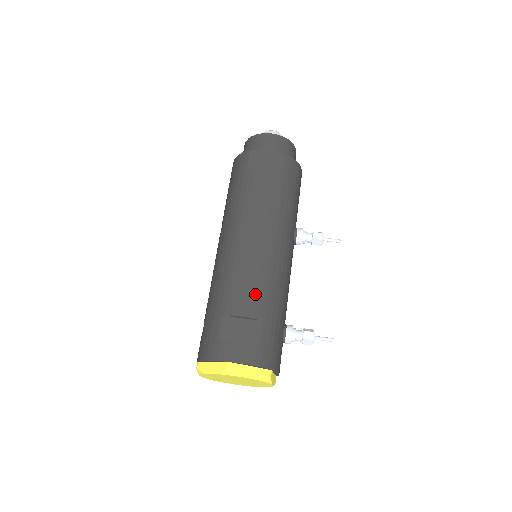
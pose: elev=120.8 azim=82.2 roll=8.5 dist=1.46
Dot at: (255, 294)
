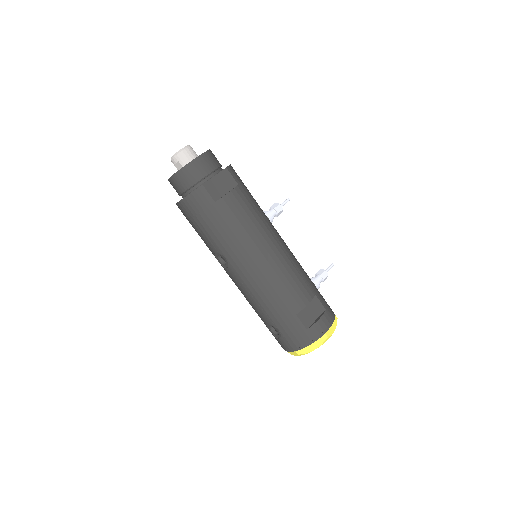
Dot at: (301, 285)
